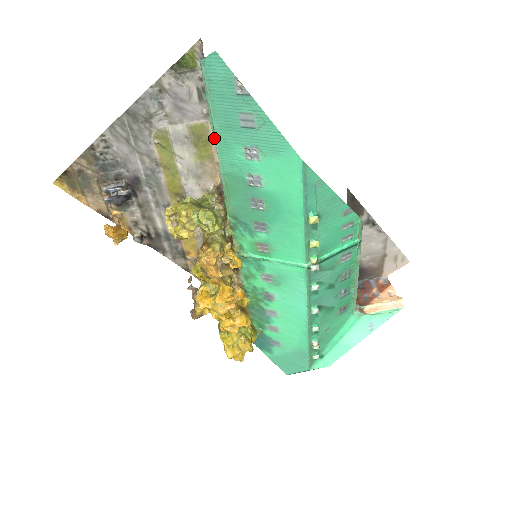
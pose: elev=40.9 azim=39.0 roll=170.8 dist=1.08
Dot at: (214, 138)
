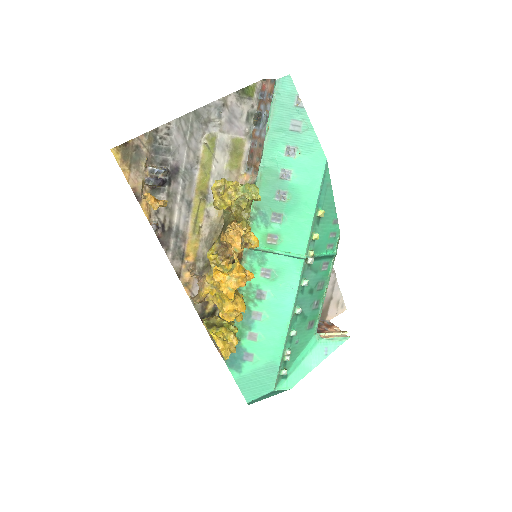
Dot at: (265, 137)
